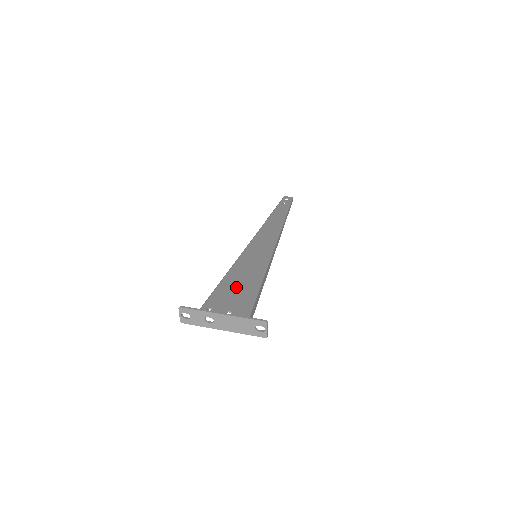
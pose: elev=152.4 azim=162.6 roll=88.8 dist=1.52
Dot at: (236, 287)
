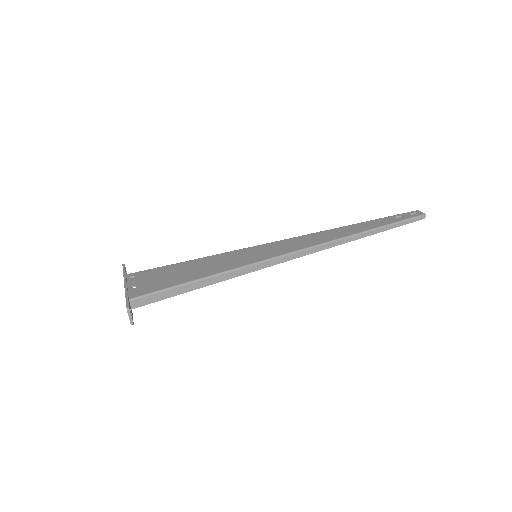
Dot at: (180, 271)
